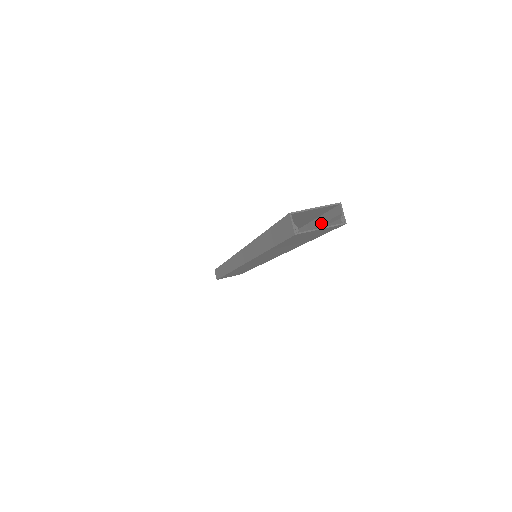
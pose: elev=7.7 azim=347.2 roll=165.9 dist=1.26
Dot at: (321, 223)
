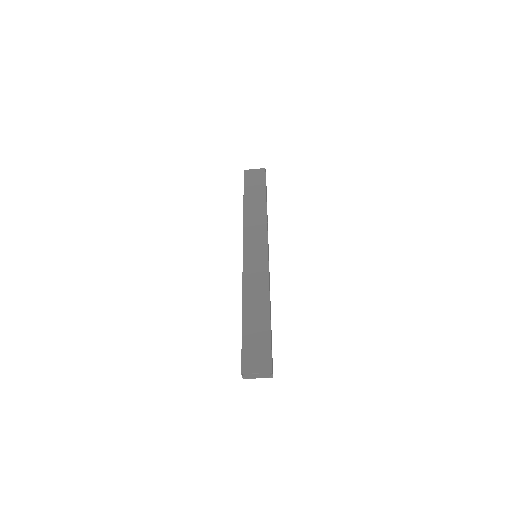
Dot at: (271, 346)
